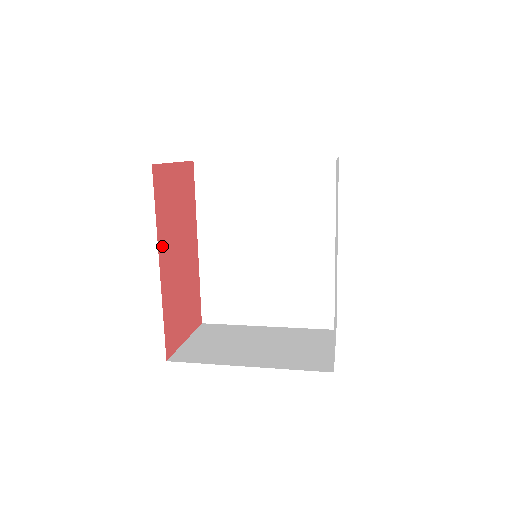
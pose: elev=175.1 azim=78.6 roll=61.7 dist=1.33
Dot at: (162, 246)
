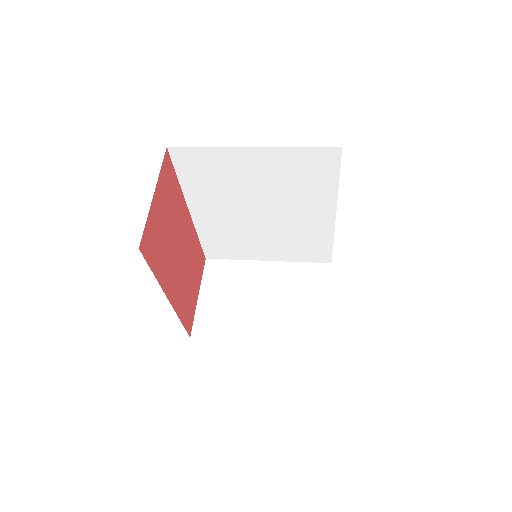
Dot at: (166, 283)
